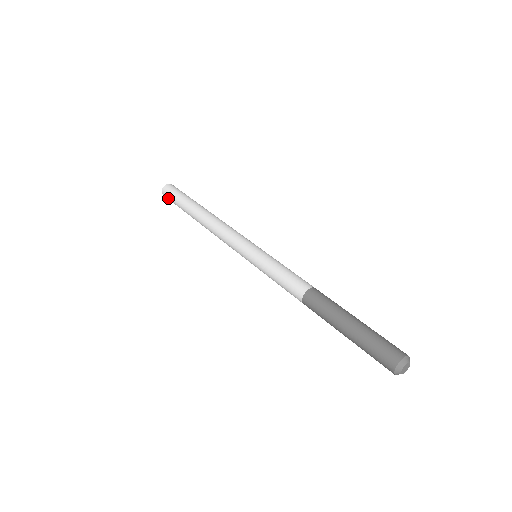
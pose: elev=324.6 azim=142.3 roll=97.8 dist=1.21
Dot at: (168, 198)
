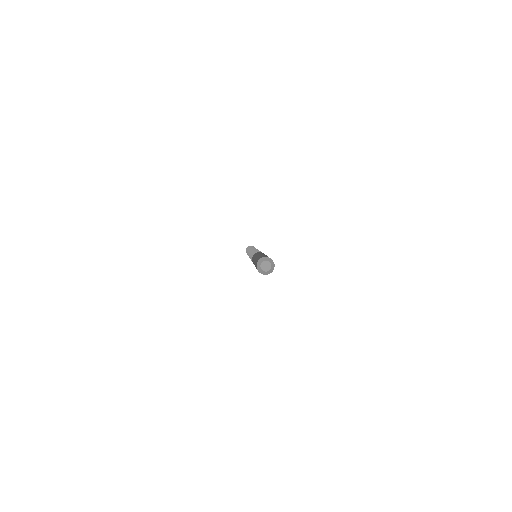
Dot at: occluded
